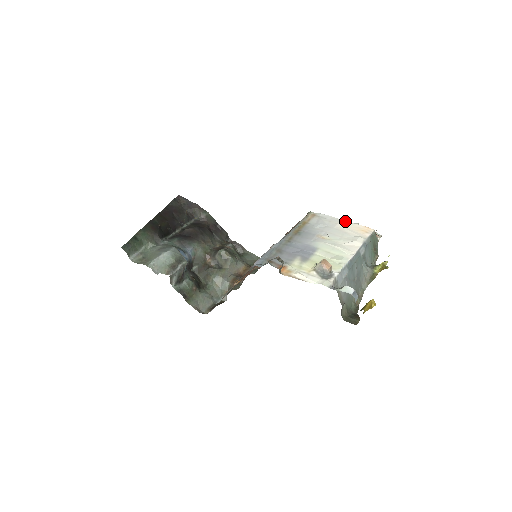
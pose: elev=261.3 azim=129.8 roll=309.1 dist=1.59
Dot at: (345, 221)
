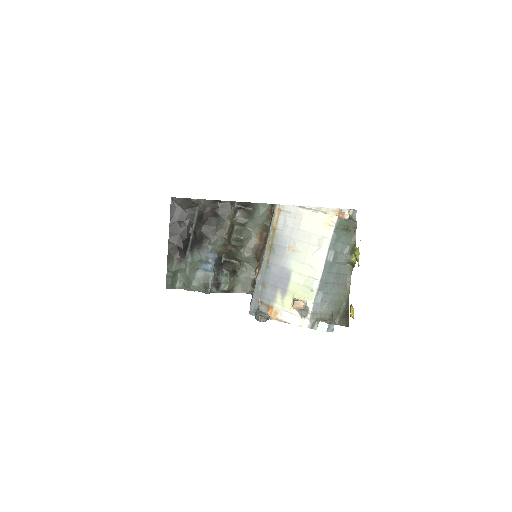
Dot at: (308, 211)
